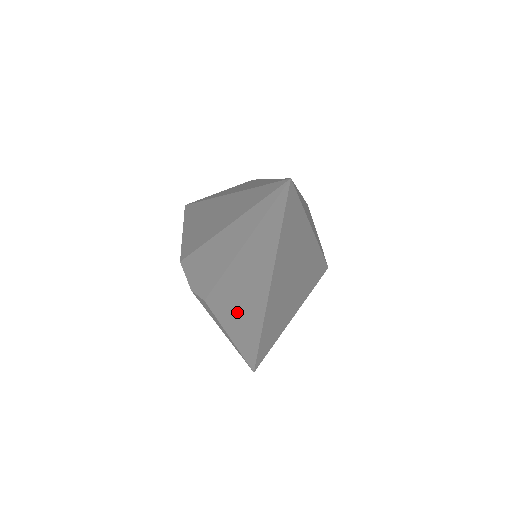
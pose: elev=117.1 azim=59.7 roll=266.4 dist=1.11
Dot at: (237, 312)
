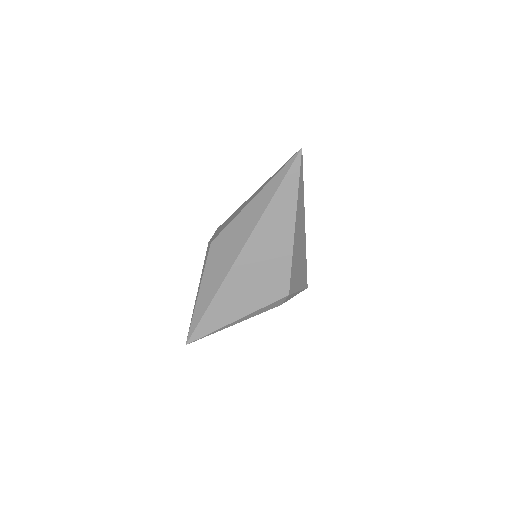
Dot at: (220, 258)
